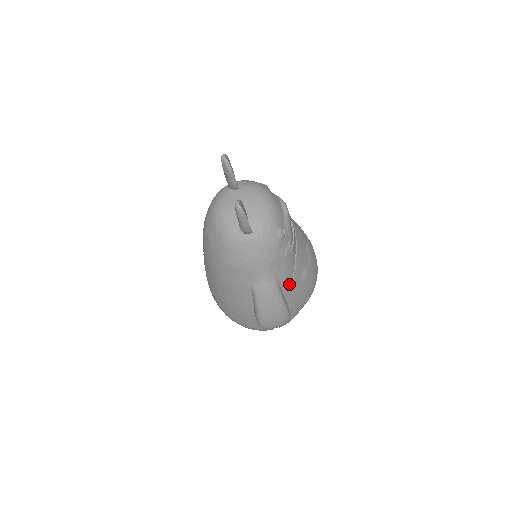
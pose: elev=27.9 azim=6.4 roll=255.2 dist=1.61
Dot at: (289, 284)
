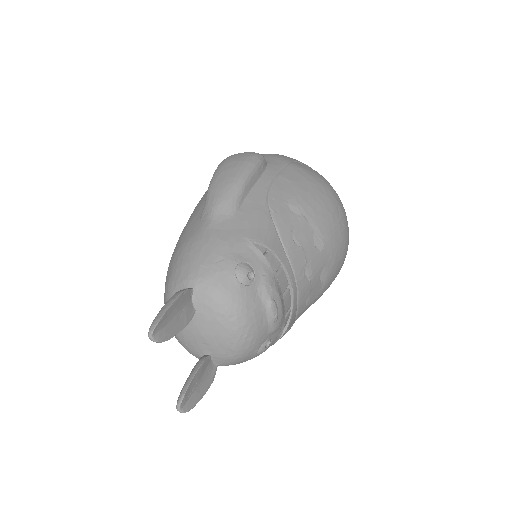
Dot at: occluded
